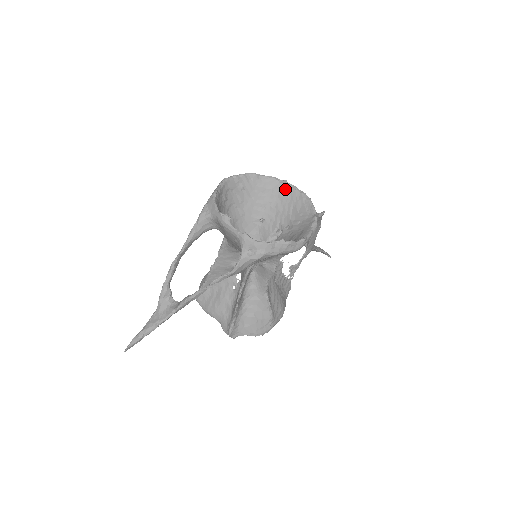
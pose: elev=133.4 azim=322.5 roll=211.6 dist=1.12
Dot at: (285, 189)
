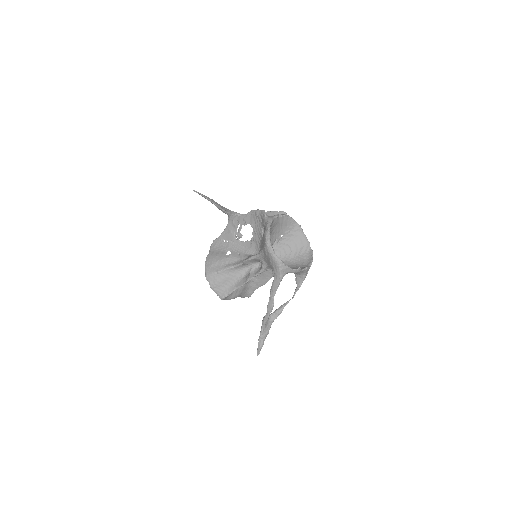
Dot at: (277, 220)
